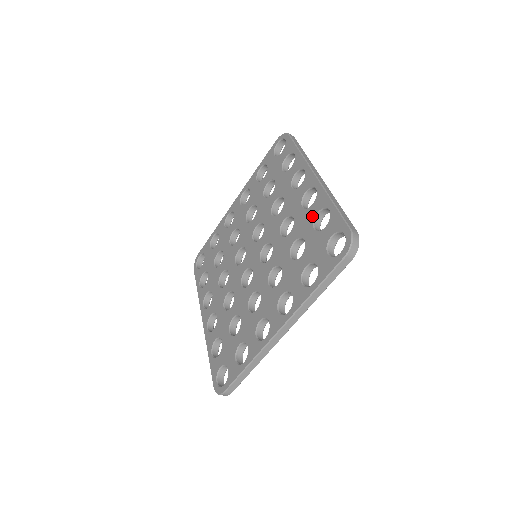
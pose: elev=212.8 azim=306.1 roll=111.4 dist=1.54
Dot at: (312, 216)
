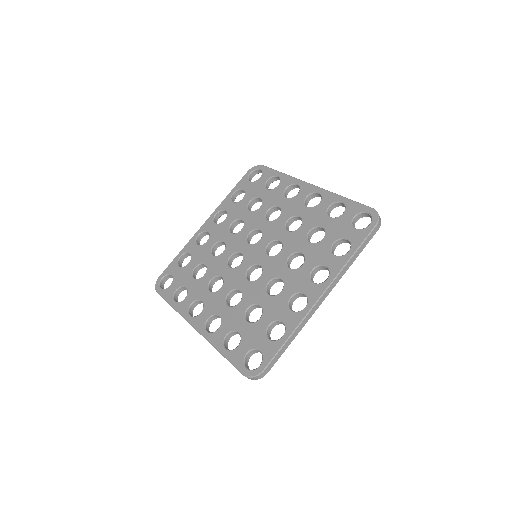
Dot at: (323, 210)
